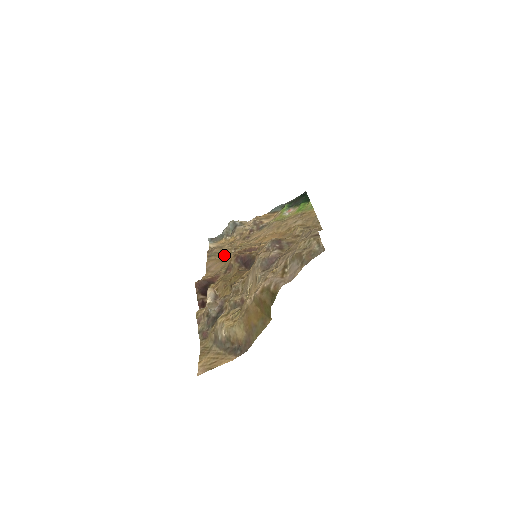
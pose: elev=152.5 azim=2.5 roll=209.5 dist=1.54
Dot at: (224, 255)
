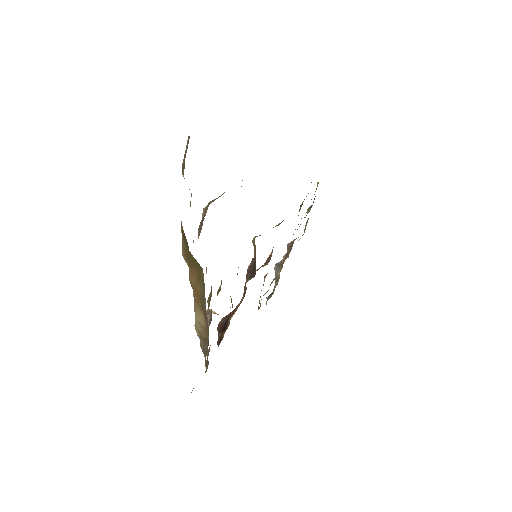
Dot at: occluded
